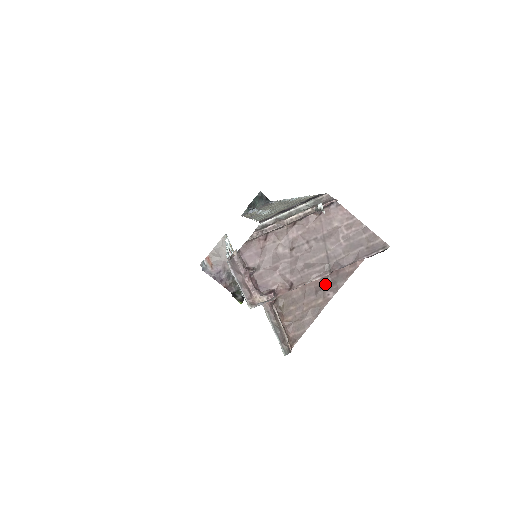
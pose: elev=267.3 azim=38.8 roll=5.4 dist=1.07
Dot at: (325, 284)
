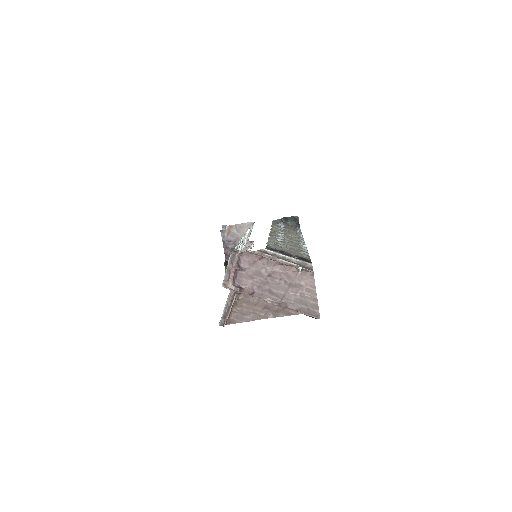
Dot at: (273, 308)
